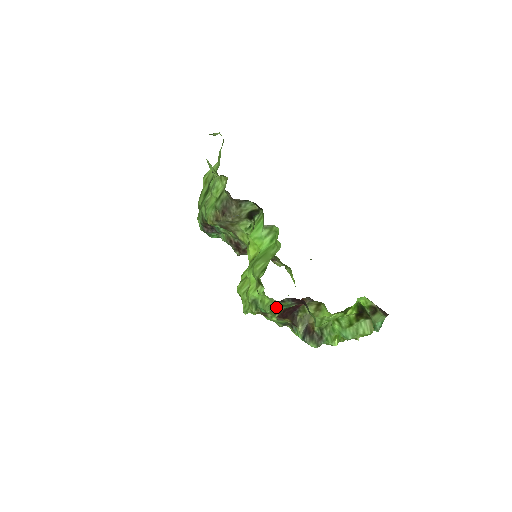
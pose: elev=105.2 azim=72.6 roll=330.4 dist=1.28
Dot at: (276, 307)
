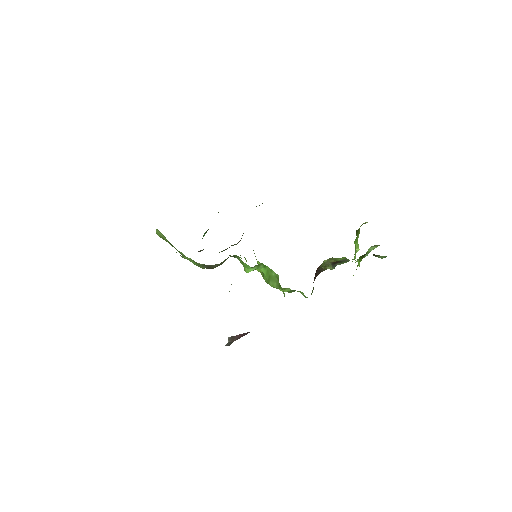
Dot at: occluded
